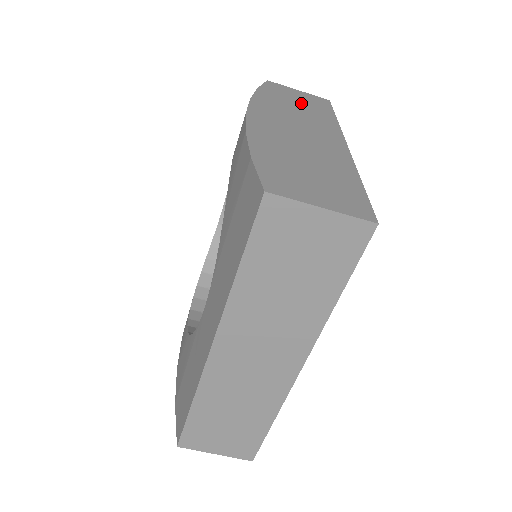
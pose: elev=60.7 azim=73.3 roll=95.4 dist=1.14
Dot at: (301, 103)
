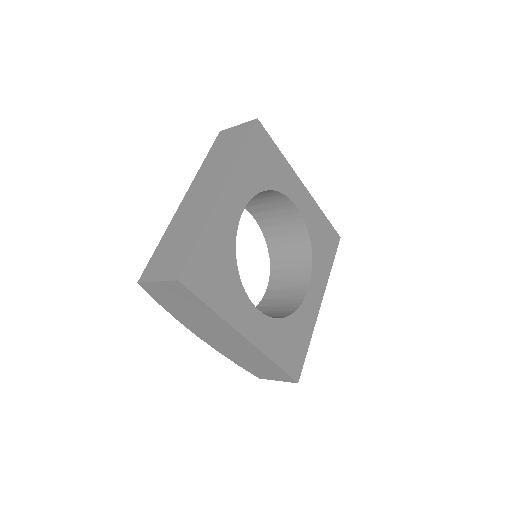
Dot at: (185, 305)
